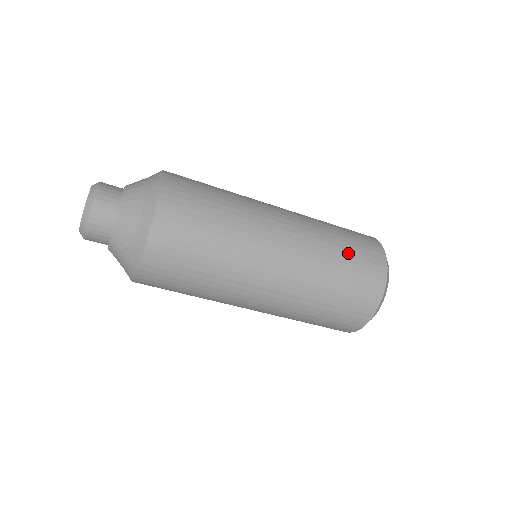
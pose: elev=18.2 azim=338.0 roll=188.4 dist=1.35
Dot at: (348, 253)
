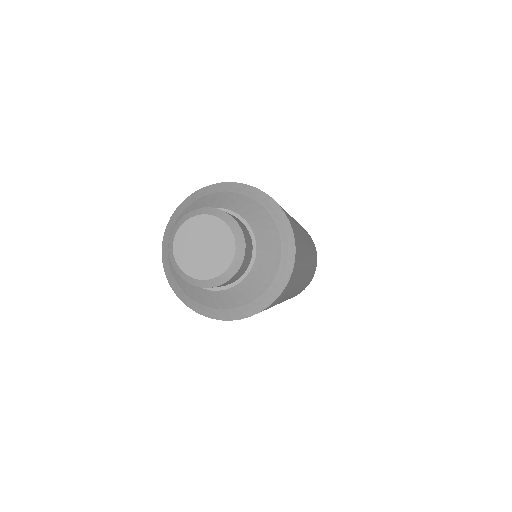
Dot at: (313, 249)
